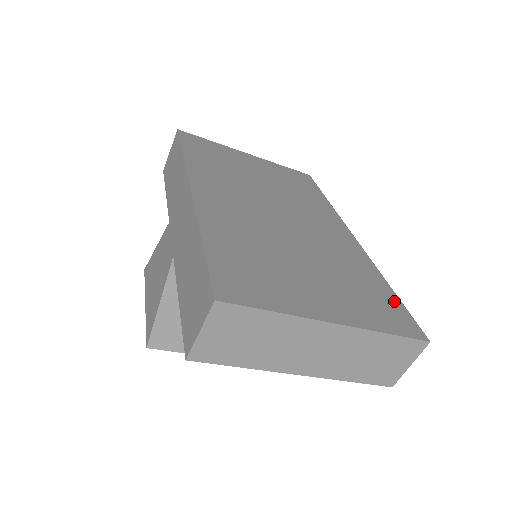
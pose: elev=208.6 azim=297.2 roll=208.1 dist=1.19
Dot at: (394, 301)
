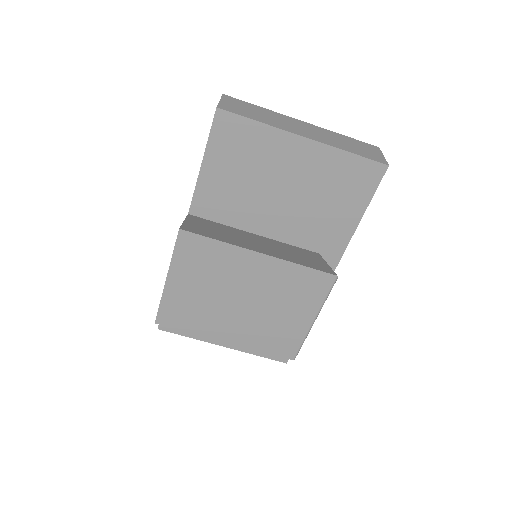
Dot at: occluded
